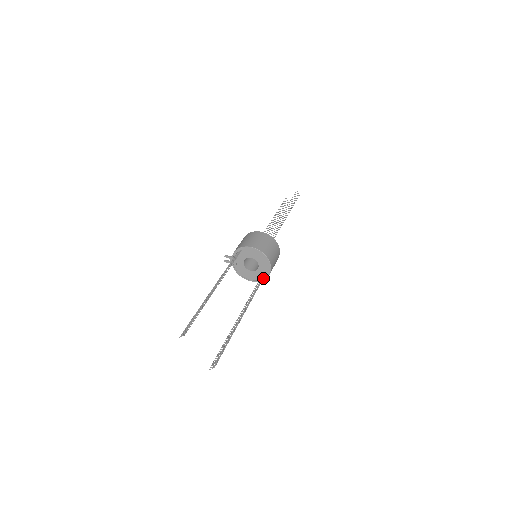
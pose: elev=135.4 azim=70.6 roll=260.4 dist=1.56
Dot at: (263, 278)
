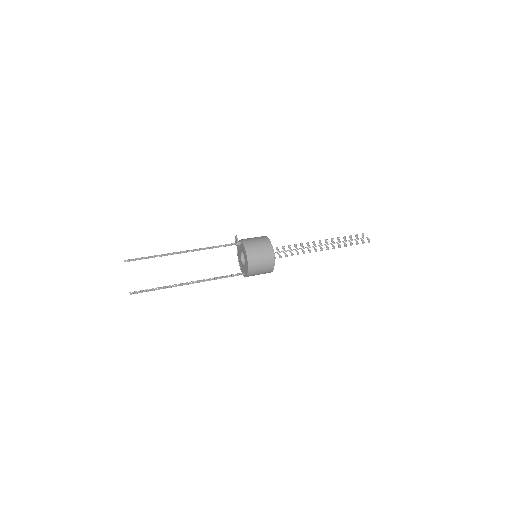
Dot at: (242, 274)
